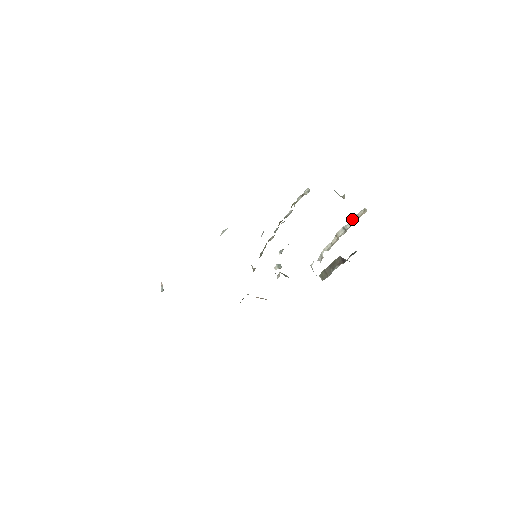
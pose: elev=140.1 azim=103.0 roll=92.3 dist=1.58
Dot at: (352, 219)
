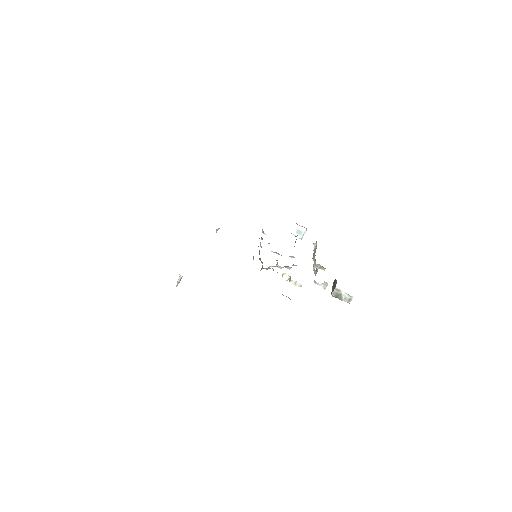
Dot at: (314, 248)
